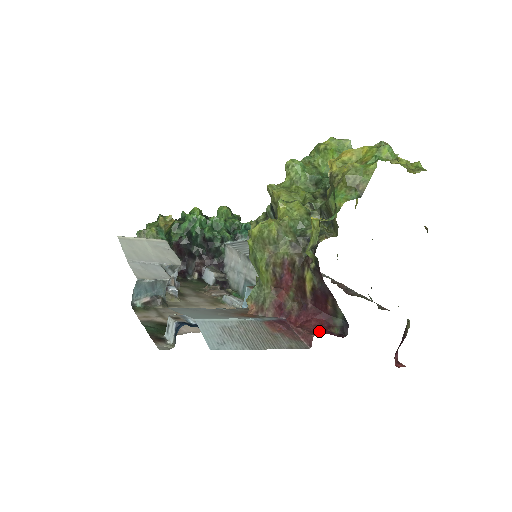
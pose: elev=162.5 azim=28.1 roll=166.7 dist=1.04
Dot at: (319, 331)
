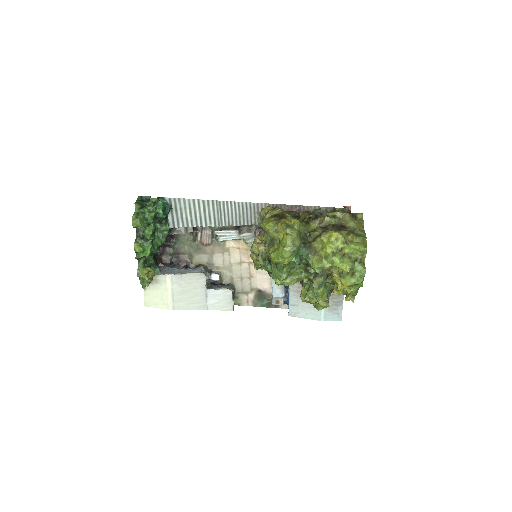
Dot at: occluded
